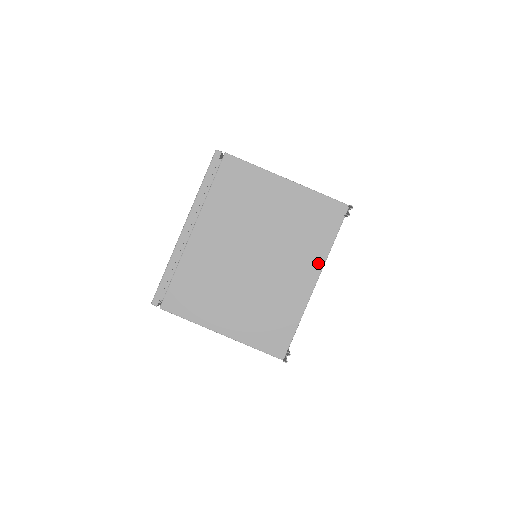
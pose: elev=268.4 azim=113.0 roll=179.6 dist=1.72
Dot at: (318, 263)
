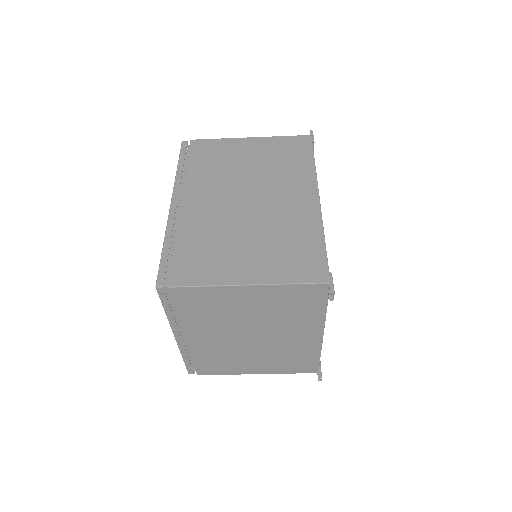
Dot at: (318, 325)
